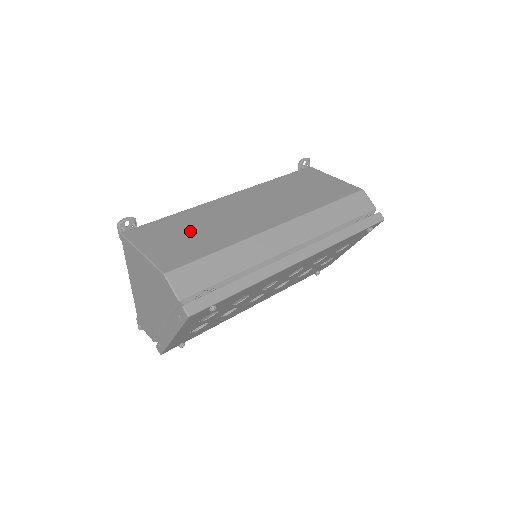
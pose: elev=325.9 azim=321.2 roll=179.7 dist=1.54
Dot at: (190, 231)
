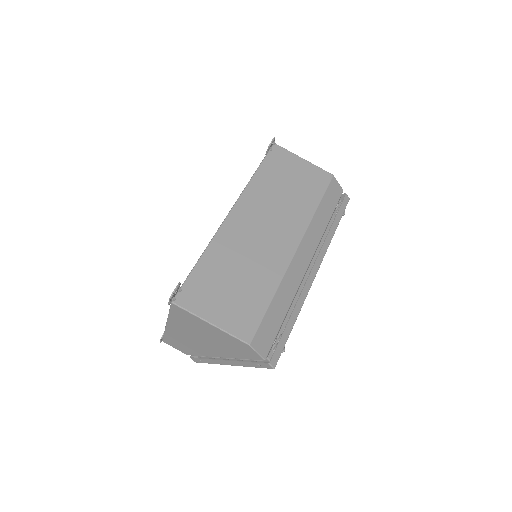
Dot at: (233, 279)
